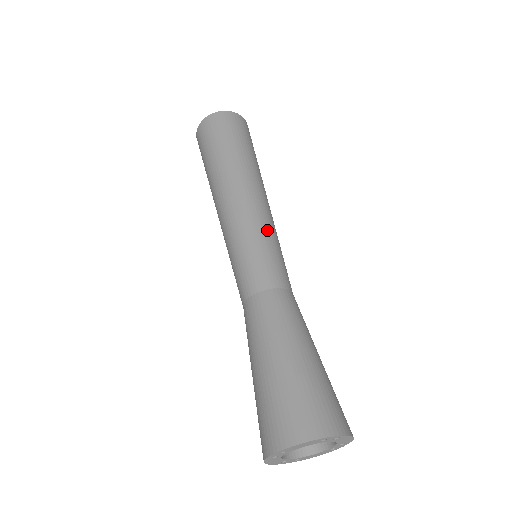
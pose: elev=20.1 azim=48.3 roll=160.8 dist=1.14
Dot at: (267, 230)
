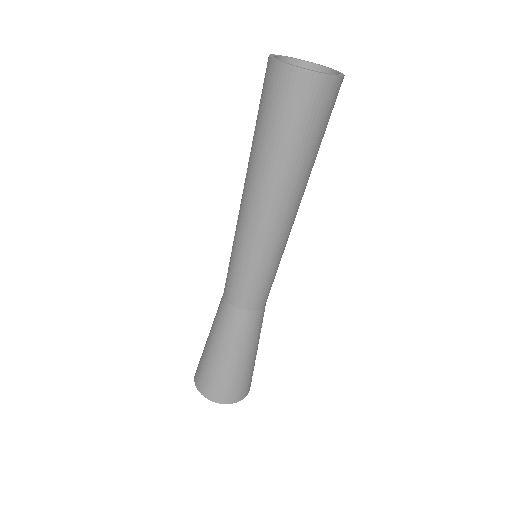
Dot at: (263, 259)
